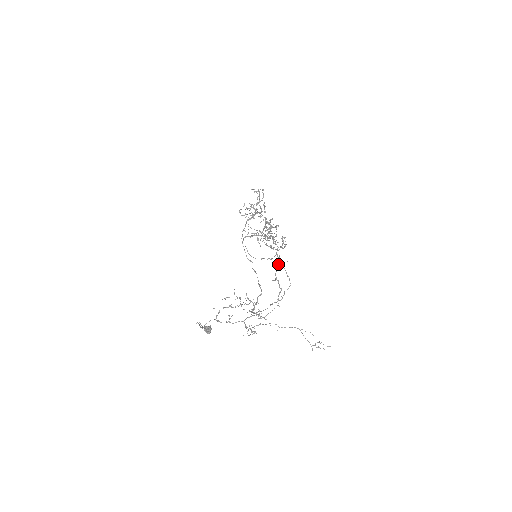
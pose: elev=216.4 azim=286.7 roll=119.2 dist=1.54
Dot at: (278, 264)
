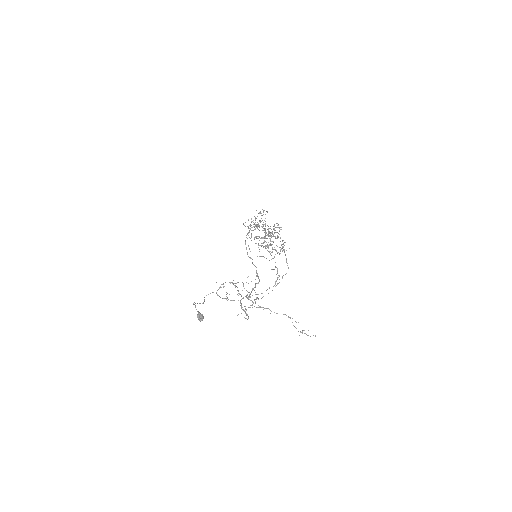
Dot at: occluded
